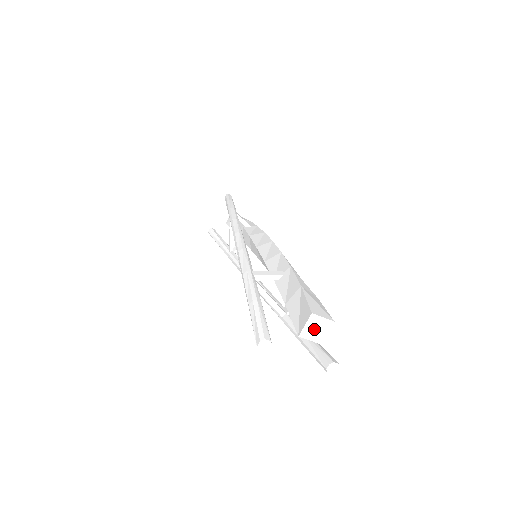
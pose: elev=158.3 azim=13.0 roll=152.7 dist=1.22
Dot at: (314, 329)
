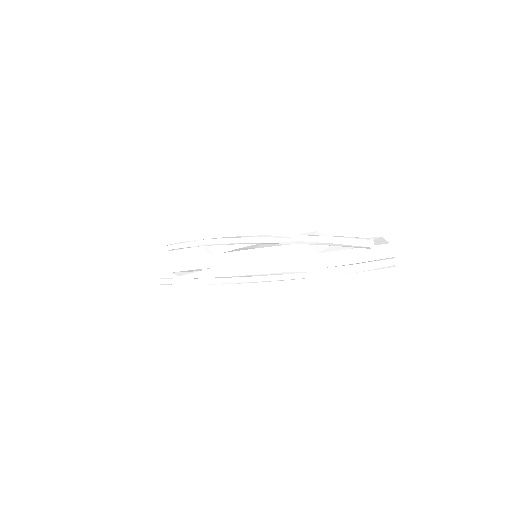
Dot at: (386, 232)
